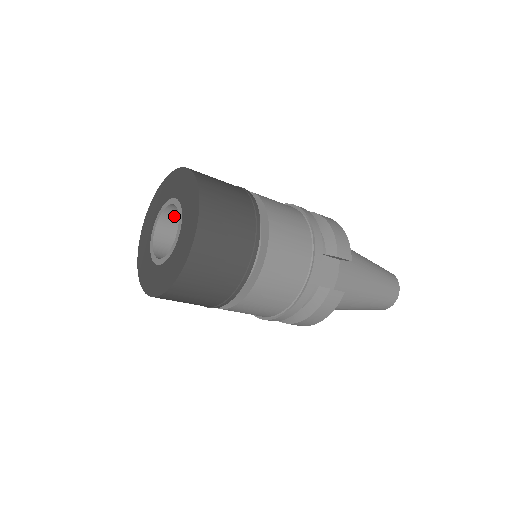
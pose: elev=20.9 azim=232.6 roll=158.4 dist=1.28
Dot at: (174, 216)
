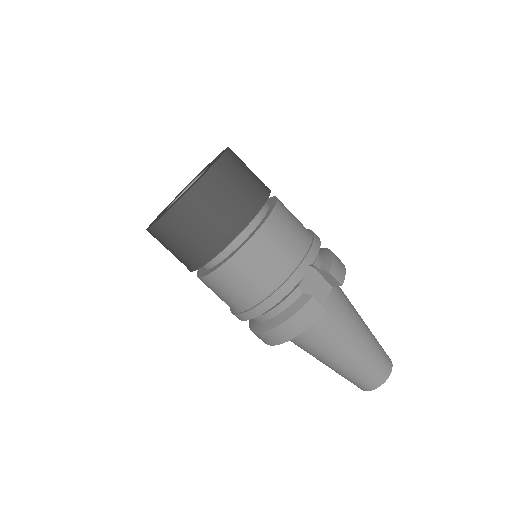
Dot at: occluded
